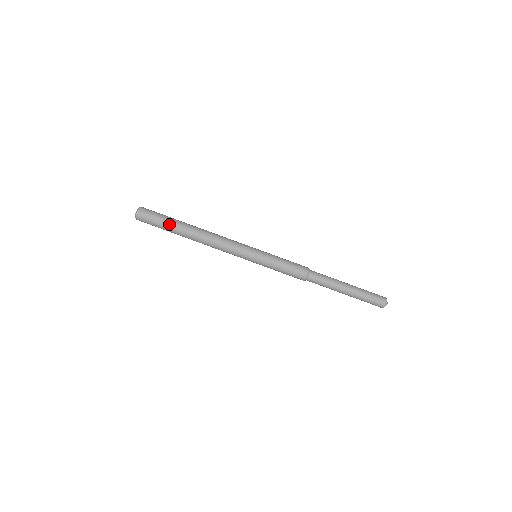
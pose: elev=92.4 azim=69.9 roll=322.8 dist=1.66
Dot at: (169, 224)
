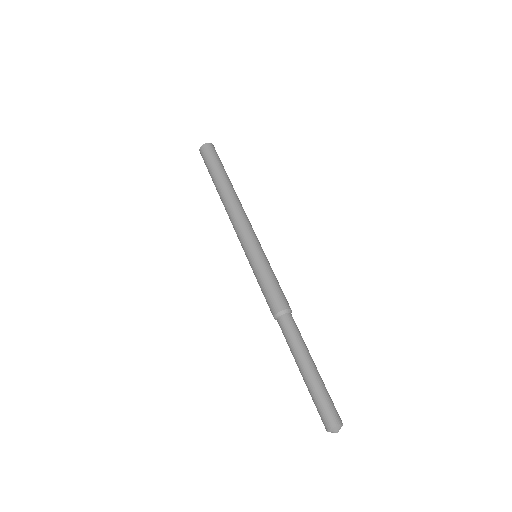
Dot at: (220, 168)
